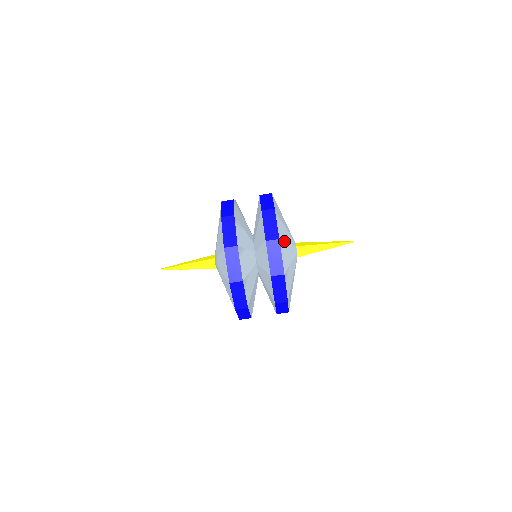
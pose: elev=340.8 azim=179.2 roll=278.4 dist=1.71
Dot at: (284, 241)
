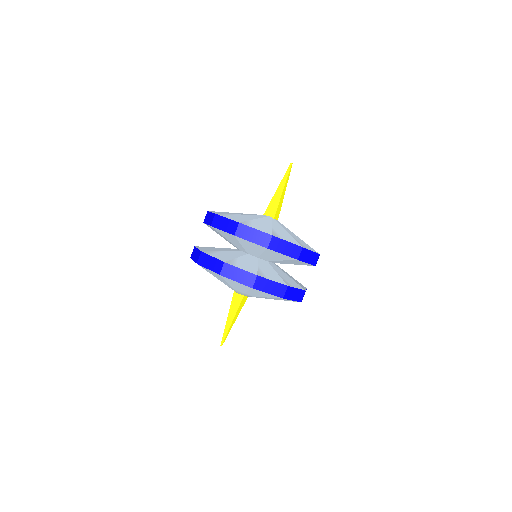
Dot at: (294, 239)
